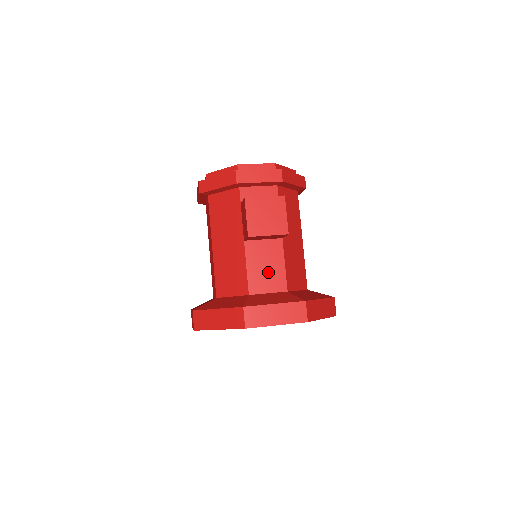
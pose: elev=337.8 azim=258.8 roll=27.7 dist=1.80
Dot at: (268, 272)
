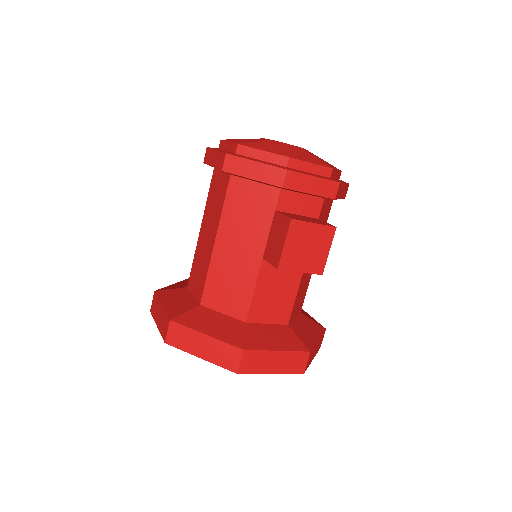
Dot at: (276, 300)
